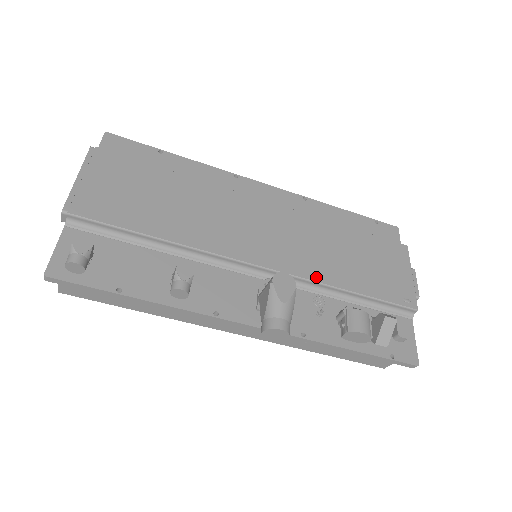
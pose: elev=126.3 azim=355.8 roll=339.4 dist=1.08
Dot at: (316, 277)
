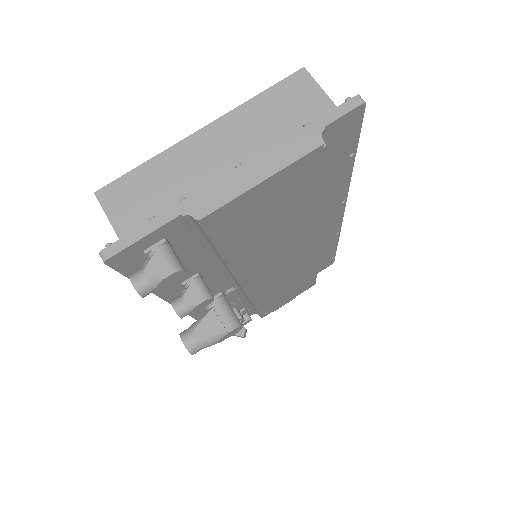
Dot at: (255, 299)
